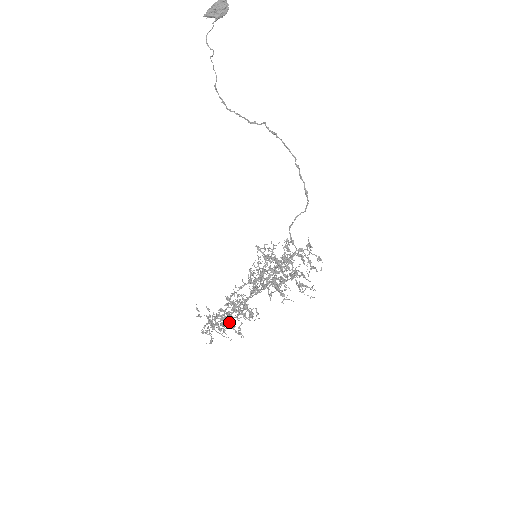
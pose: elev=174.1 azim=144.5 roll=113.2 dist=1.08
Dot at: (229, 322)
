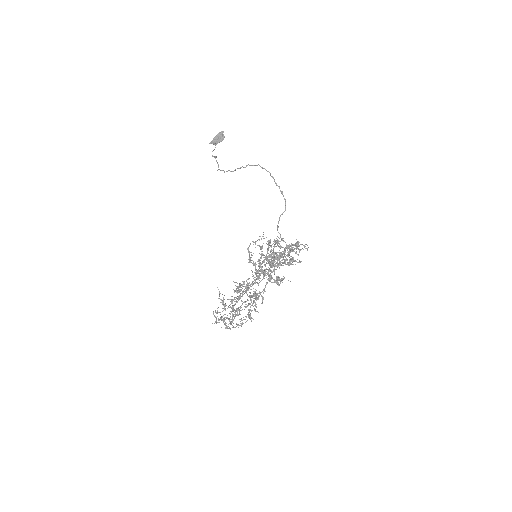
Dot at: (237, 298)
